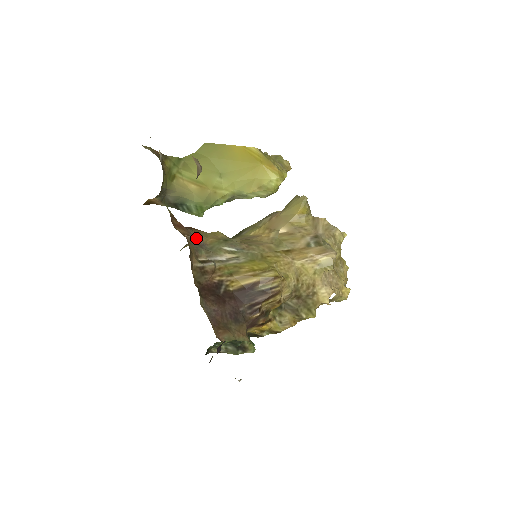
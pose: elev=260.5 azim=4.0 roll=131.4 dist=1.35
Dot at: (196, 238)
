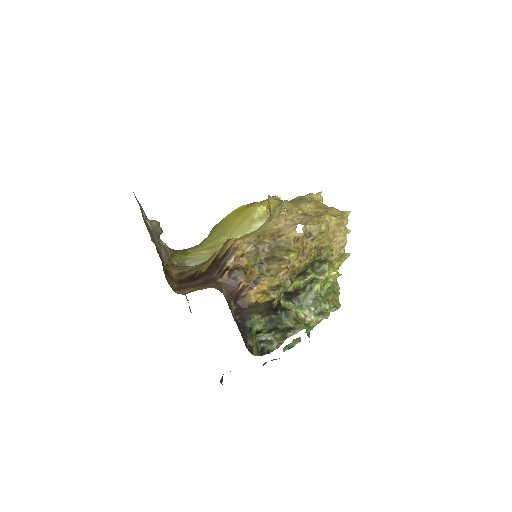
Dot at: occluded
